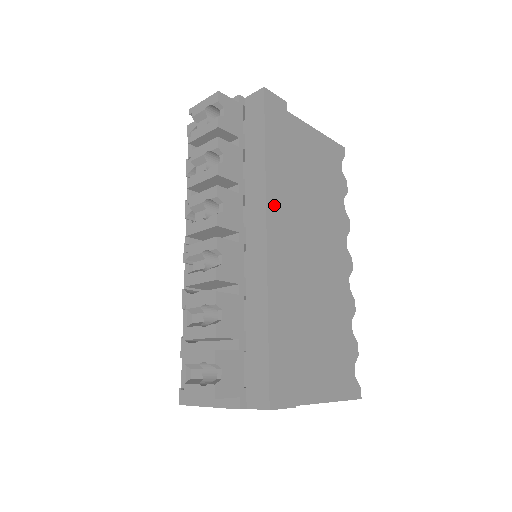
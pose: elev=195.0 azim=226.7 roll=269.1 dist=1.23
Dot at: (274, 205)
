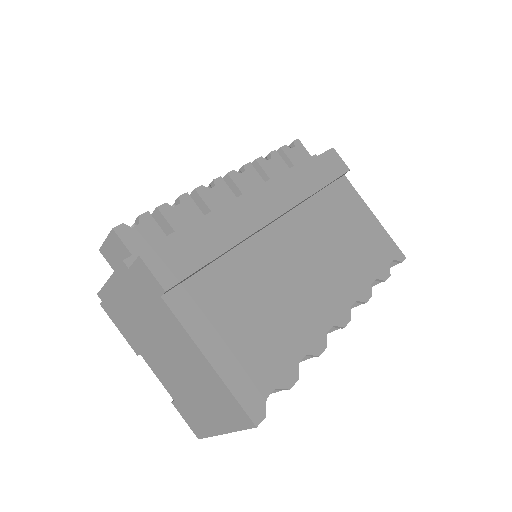
Dot at: (282, 188)
